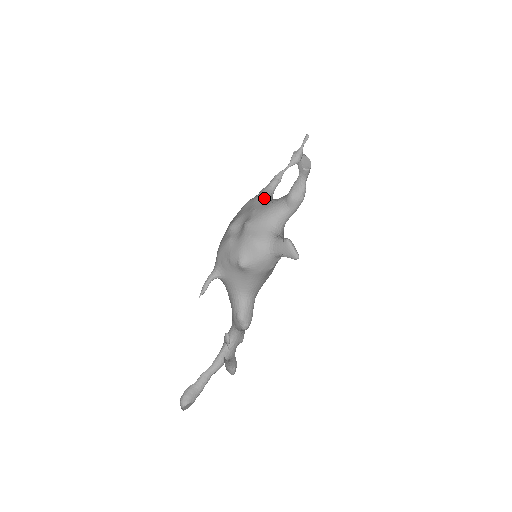
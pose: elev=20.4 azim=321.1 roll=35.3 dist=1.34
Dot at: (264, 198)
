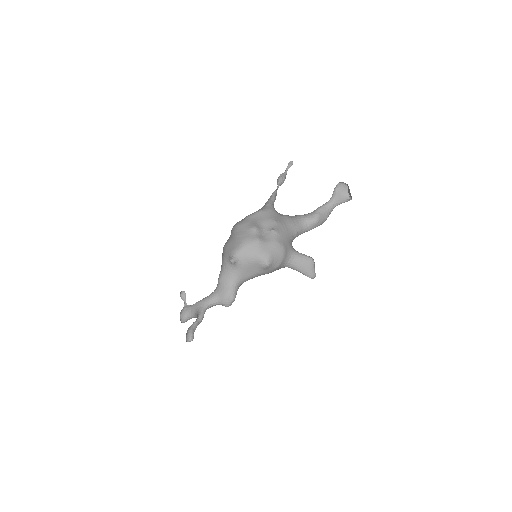
Dot at: (277, 212)
